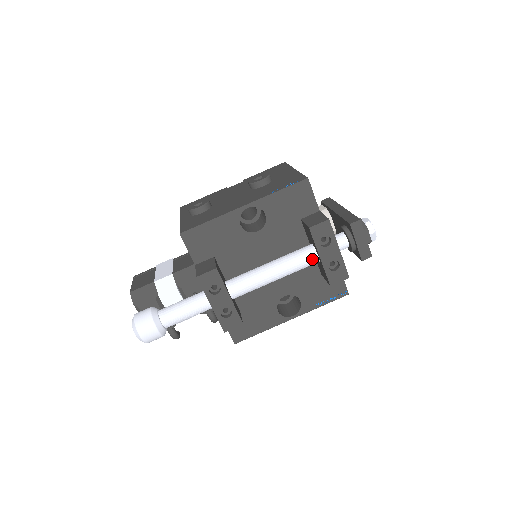
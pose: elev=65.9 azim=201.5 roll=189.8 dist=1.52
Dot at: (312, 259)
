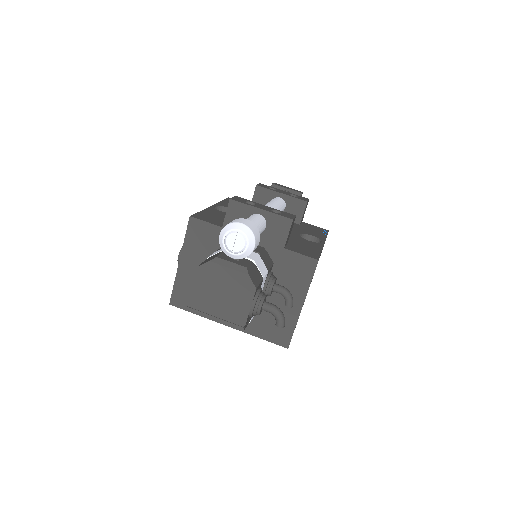
Dot at: (280, 199)
